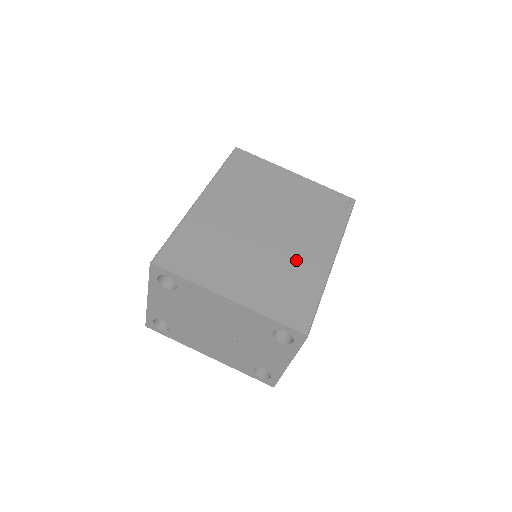
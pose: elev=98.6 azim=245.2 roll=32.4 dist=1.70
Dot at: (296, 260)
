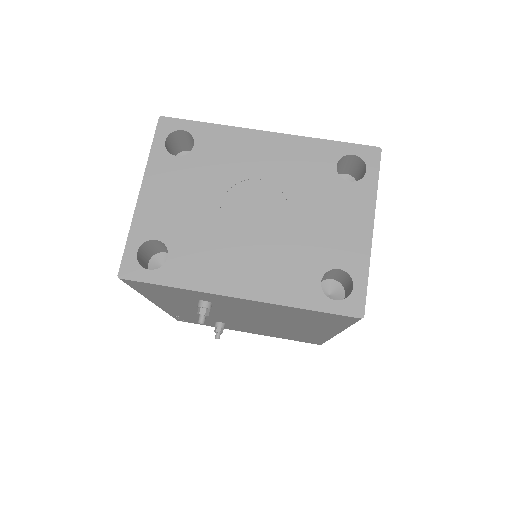
Dot at: occluded
